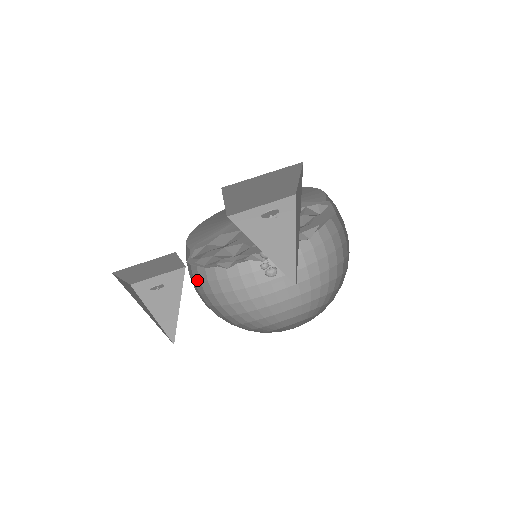
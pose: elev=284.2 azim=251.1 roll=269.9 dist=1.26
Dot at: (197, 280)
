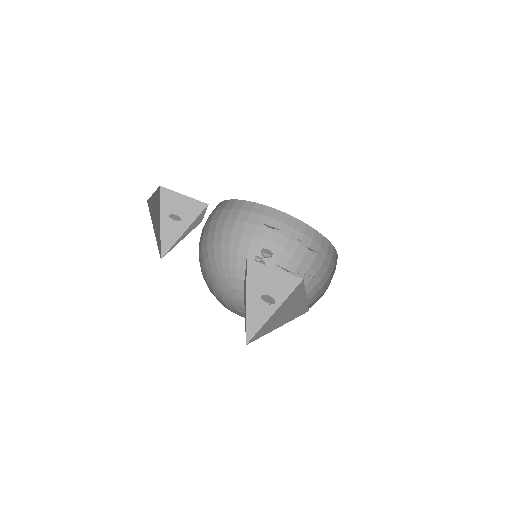
Dot at: (209, 222)
